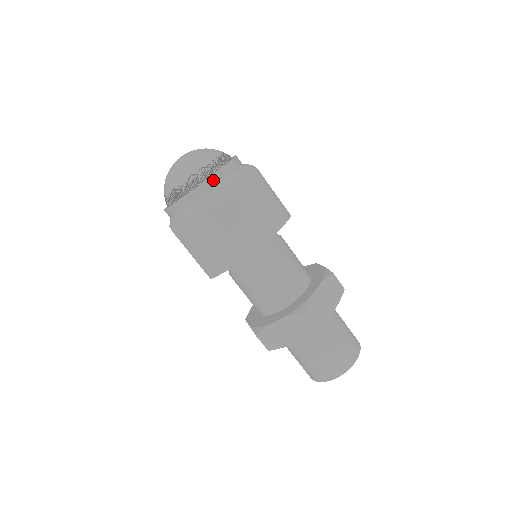
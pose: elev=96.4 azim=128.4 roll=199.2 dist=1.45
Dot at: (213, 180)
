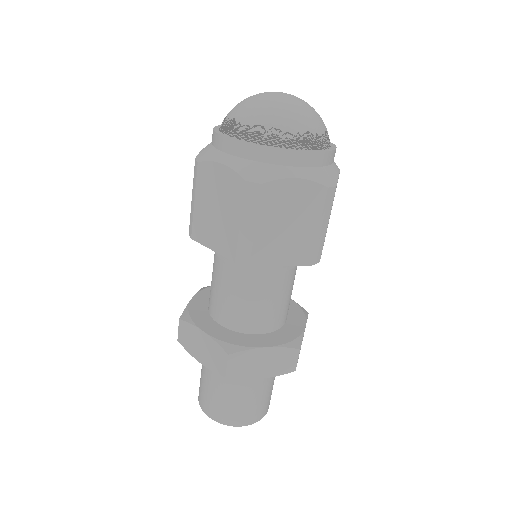
Dot at: (273, 154)
